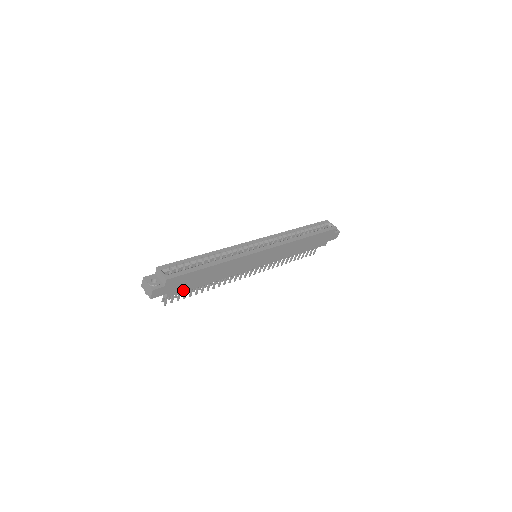
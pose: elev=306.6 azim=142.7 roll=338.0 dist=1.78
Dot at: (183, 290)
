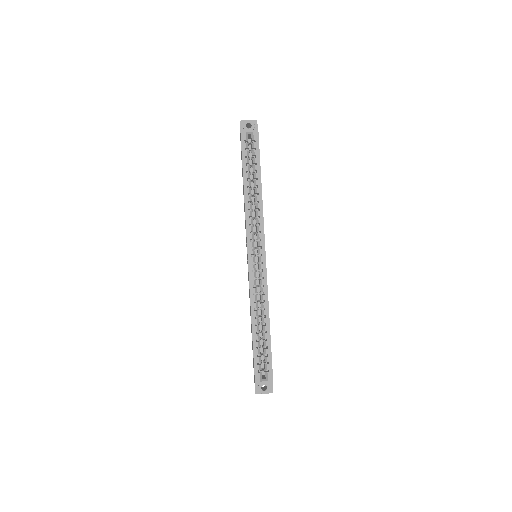
Dot at: occluded
